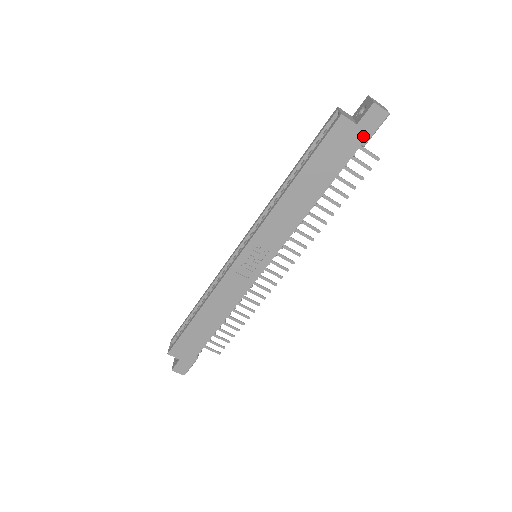
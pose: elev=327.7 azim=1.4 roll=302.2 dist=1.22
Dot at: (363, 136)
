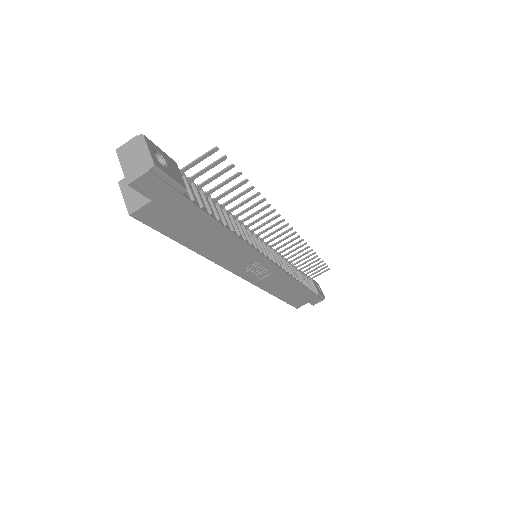
Dot at: (171, 194)
